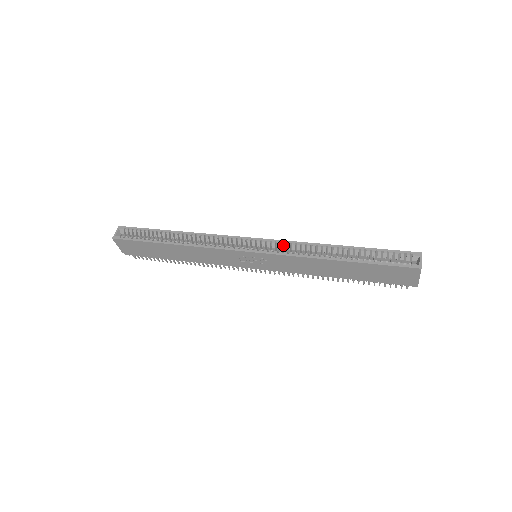
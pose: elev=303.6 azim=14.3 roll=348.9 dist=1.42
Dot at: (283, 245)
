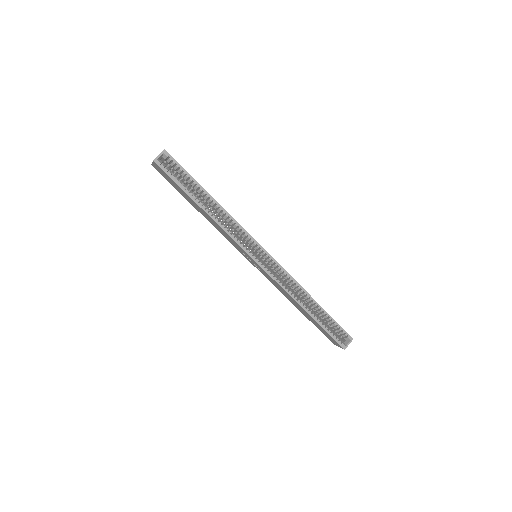
Dot at: (281, 272)
